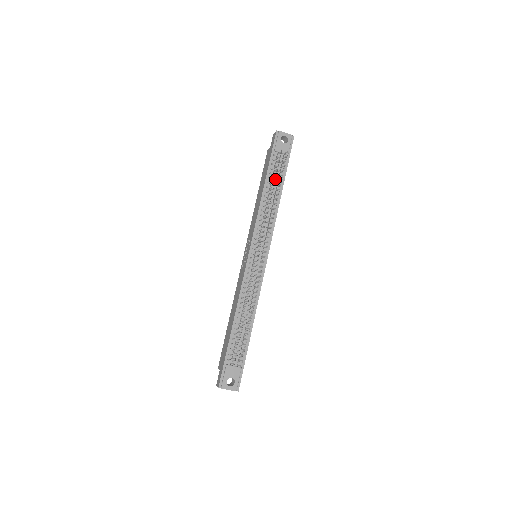
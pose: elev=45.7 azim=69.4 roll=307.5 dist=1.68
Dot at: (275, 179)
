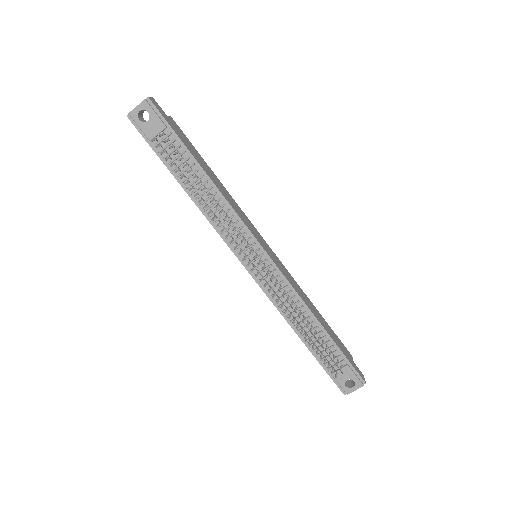
Dot at: (182, 177)
